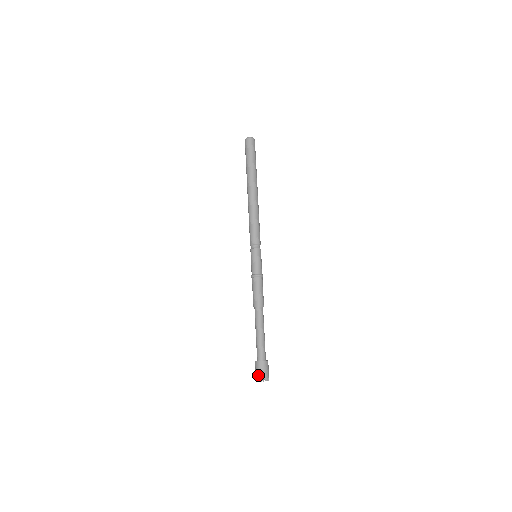
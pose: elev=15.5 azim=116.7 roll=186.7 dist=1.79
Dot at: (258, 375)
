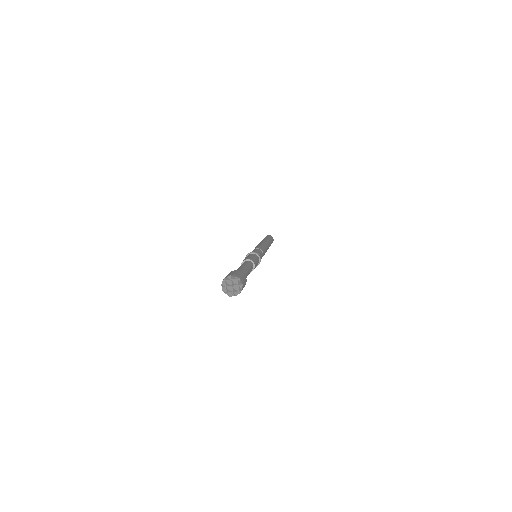
Dot at: (229, 274)
